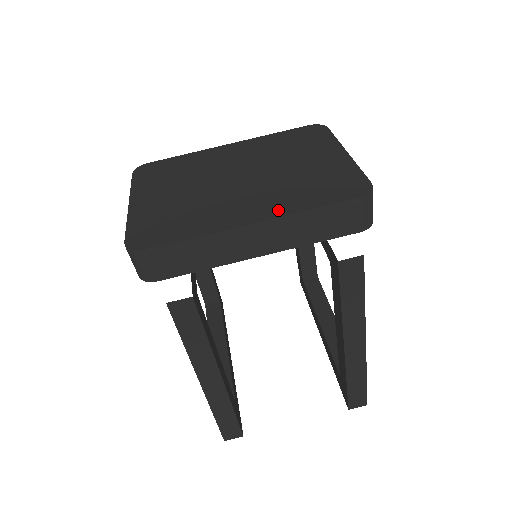
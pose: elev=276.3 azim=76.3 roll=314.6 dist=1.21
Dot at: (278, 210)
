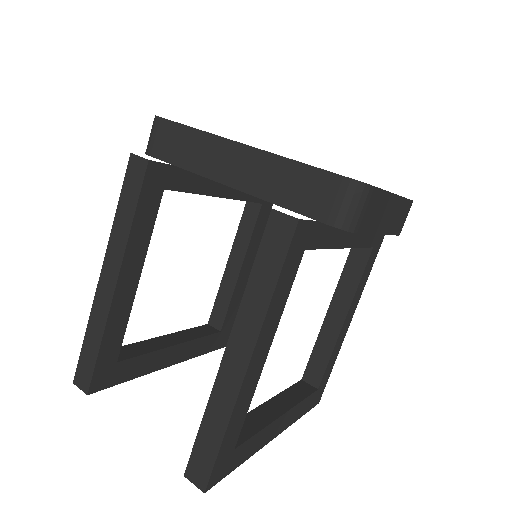
Dot at: occluded
